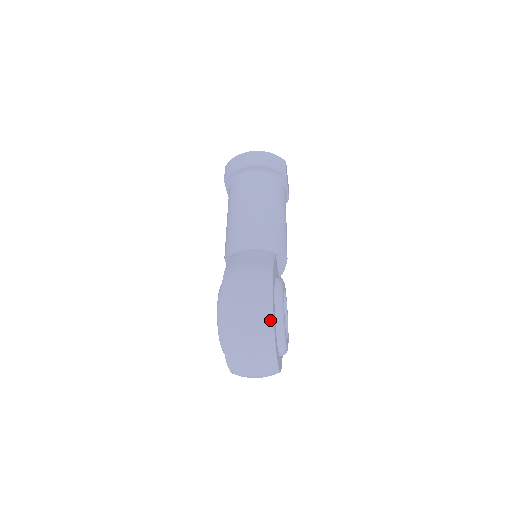
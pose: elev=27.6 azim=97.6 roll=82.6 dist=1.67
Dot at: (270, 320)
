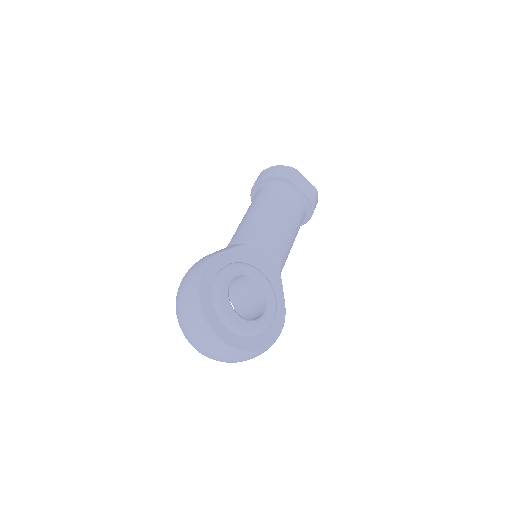
Dot at: (196, 293)
